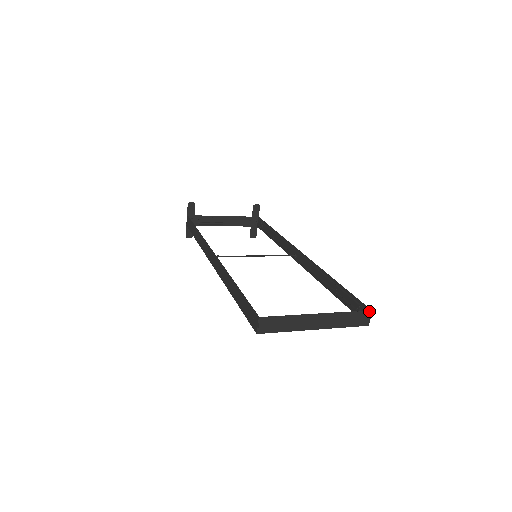
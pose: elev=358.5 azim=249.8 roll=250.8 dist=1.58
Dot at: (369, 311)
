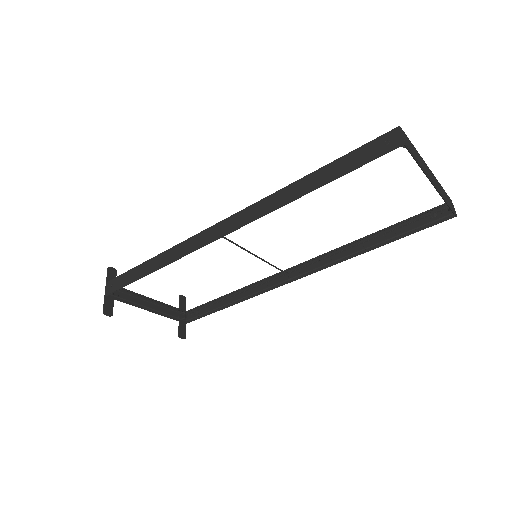
Dot at: (450, 199)
